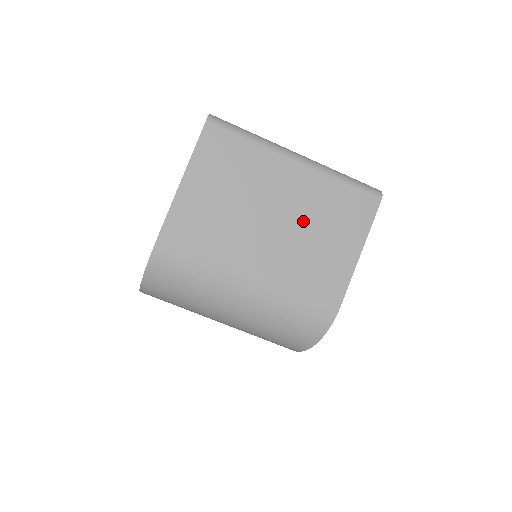
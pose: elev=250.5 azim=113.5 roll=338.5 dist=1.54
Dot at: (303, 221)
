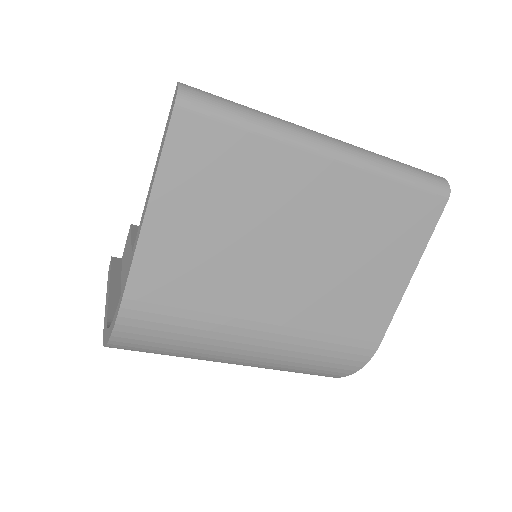
Dot at: (337, 246)
